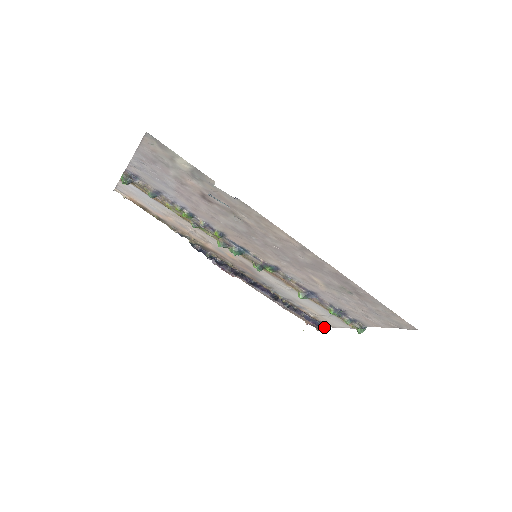
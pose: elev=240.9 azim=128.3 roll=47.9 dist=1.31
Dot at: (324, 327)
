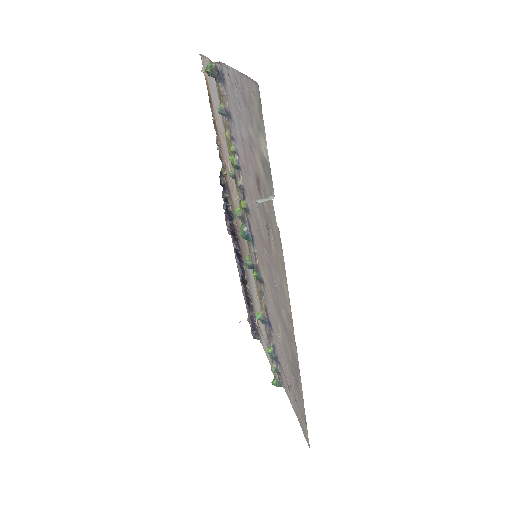
Dot at: (257, 337)
